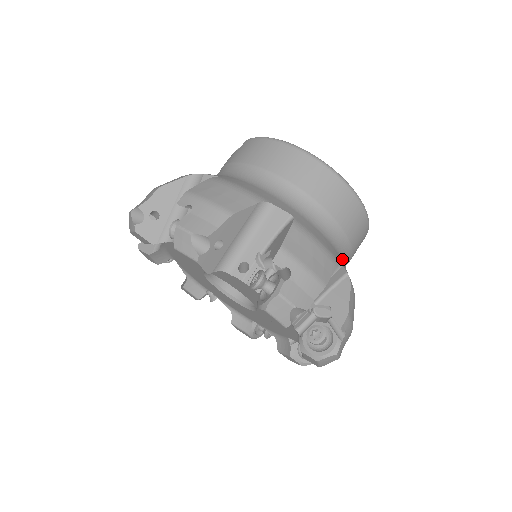
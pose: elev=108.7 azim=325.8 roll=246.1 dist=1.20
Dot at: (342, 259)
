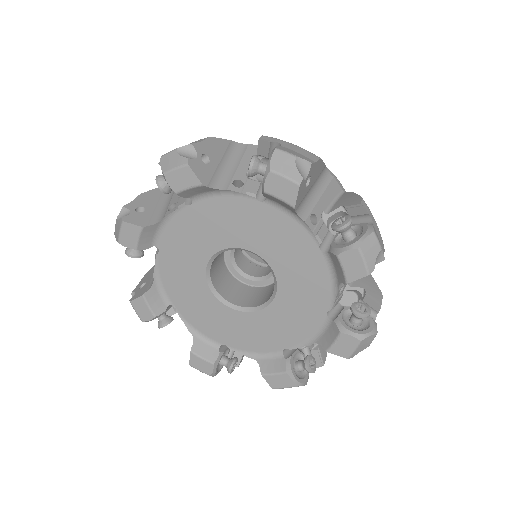
Dot at: occluded
